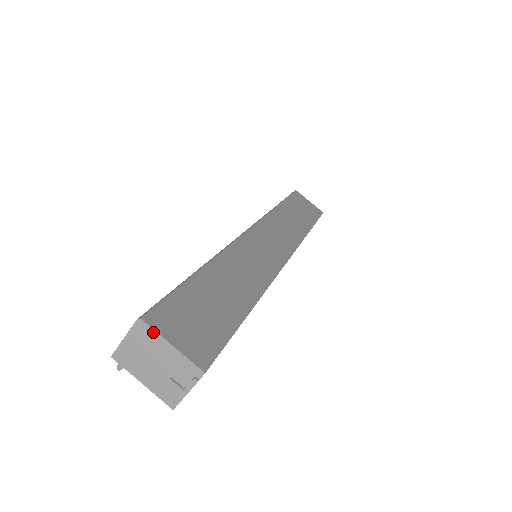
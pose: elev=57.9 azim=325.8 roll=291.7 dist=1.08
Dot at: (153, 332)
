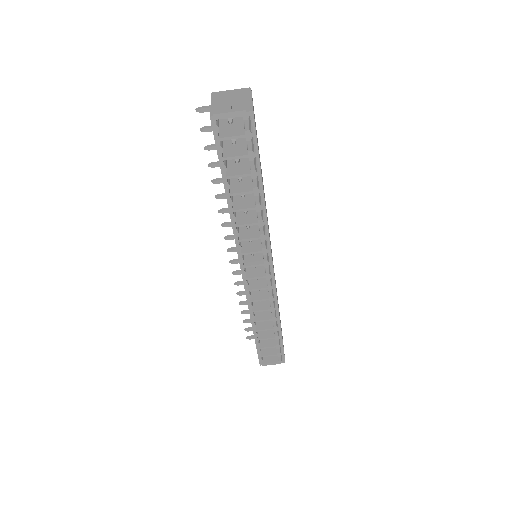
Dot at: (250, 93)
